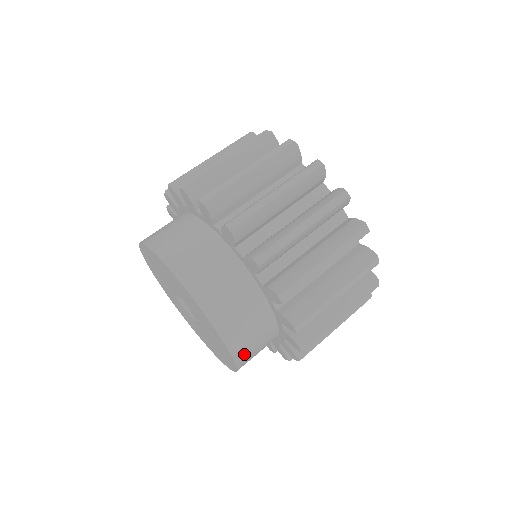
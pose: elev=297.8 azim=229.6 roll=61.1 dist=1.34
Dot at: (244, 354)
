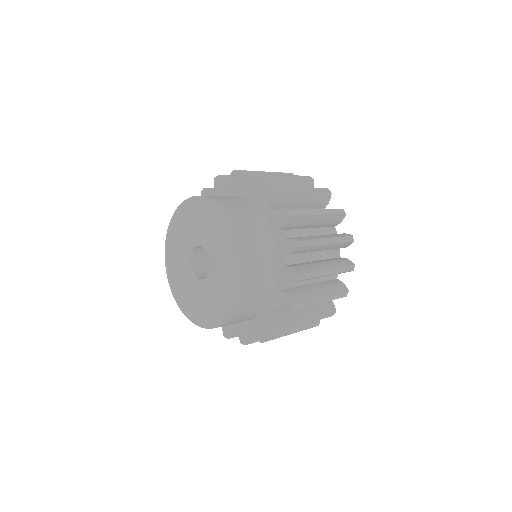
Dot at: (242, 225)
